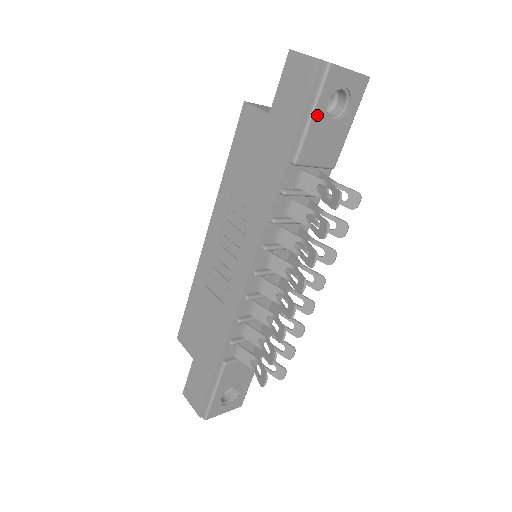
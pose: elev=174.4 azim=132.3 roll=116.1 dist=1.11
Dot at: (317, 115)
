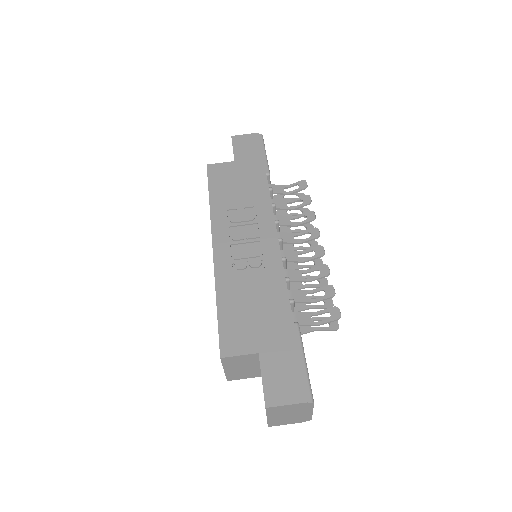
Dot at: occluded
